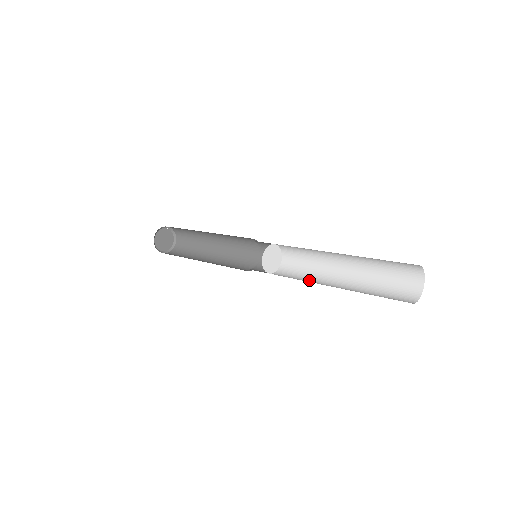
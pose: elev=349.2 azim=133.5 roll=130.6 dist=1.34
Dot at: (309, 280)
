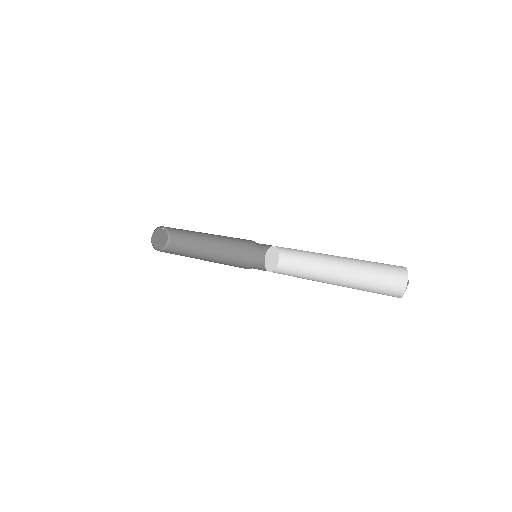
Dot at: occluded
